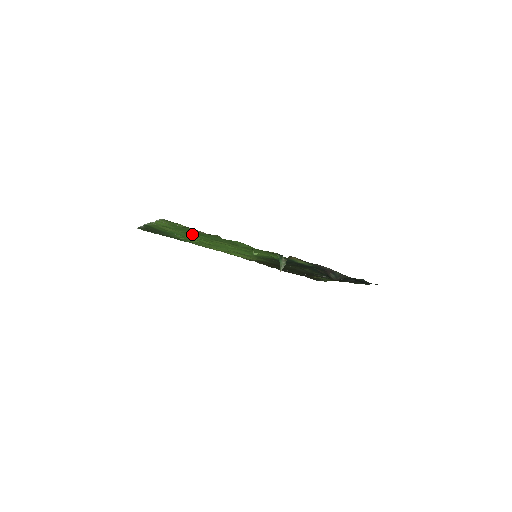
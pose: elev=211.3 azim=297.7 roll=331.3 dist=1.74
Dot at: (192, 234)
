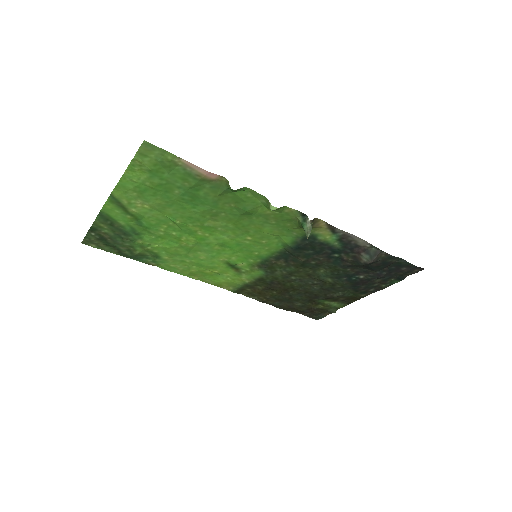
Dot at: (175, 205)
